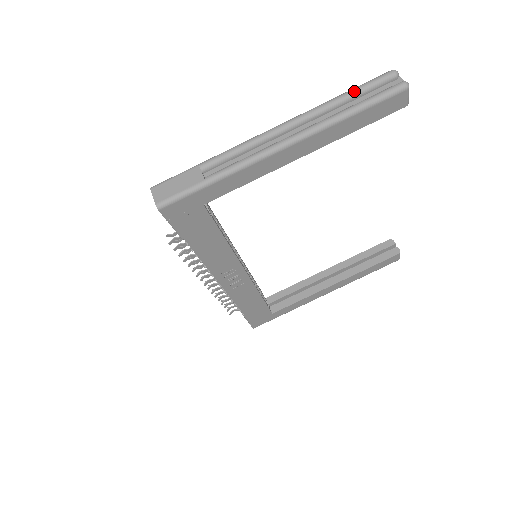
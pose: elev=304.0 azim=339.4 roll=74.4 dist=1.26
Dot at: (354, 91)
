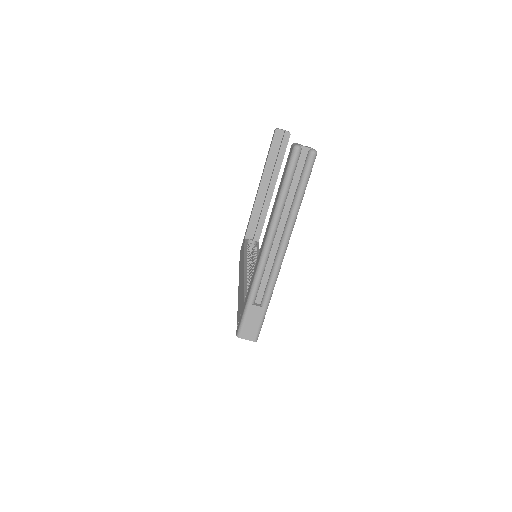
Dot at: (288, 184)
